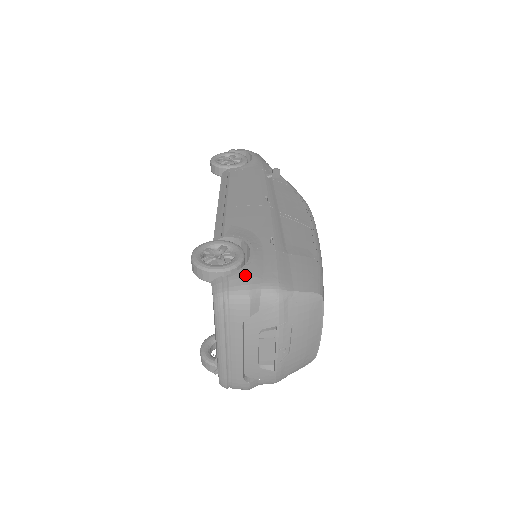
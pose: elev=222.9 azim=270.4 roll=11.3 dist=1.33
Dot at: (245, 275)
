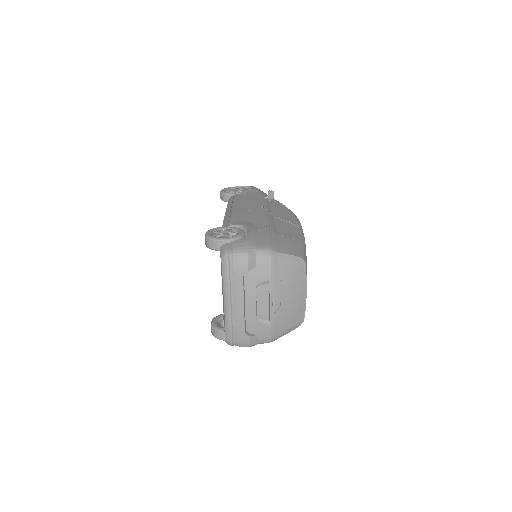
Dot at: (245, 241)
